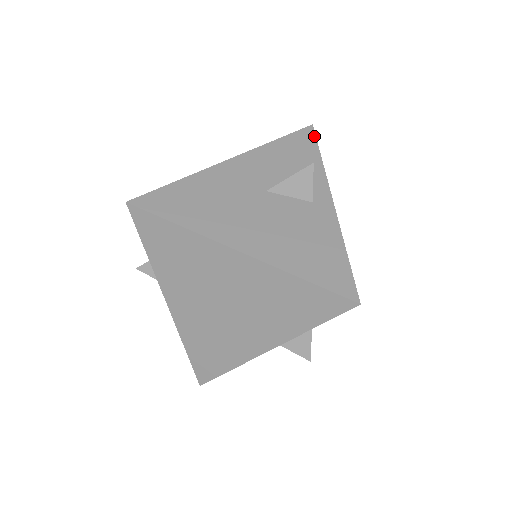
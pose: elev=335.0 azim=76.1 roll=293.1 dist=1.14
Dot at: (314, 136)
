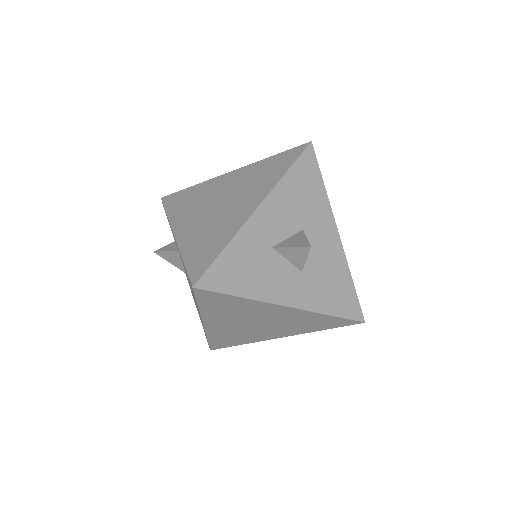
Dot at: occluded
